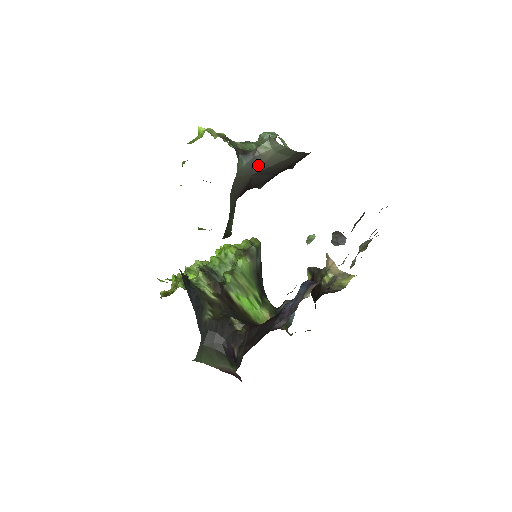
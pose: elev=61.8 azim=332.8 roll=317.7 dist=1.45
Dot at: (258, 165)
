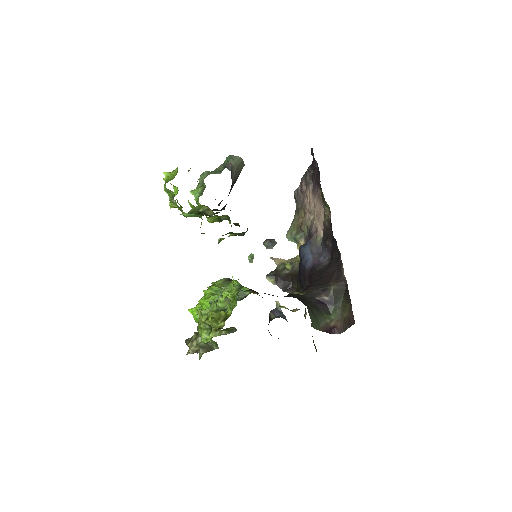
Dot at: (232, 176)
